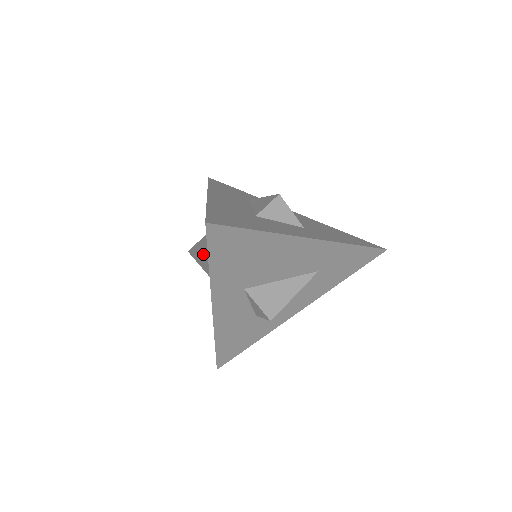
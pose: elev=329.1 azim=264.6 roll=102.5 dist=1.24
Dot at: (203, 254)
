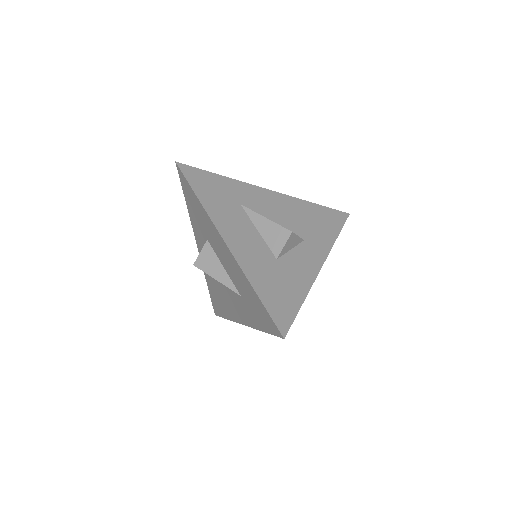
Dot at: (226, 286)
